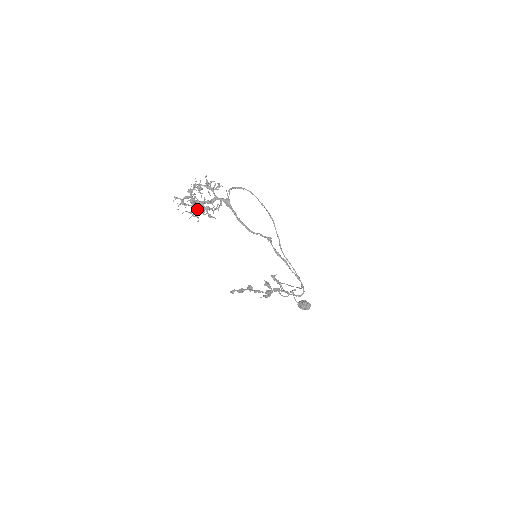
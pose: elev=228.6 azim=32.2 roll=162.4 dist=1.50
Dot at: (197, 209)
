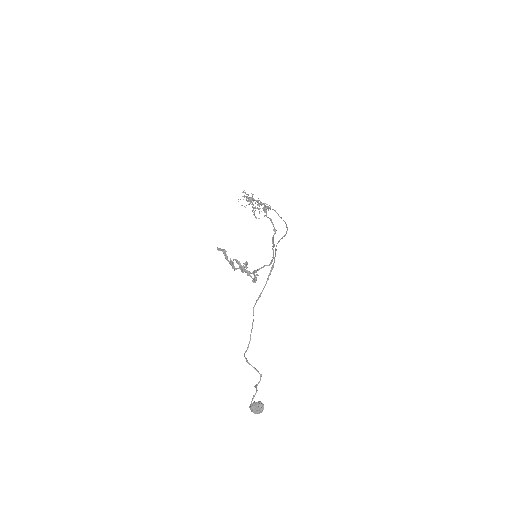
Dot at: (248, 197)
